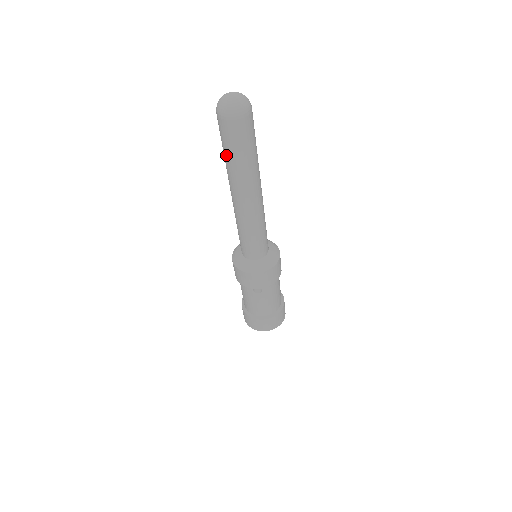
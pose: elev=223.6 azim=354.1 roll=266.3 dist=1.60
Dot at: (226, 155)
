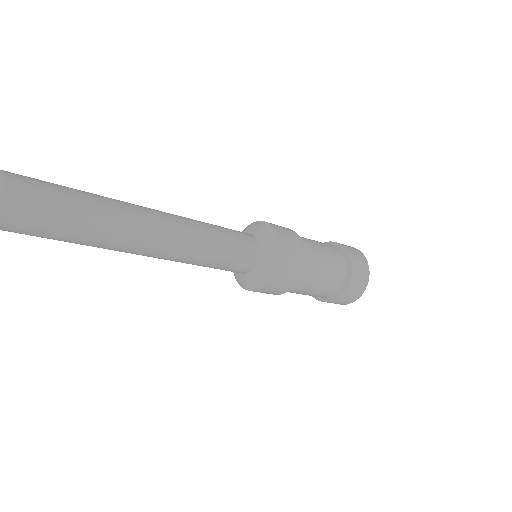
Dot at: occluded
